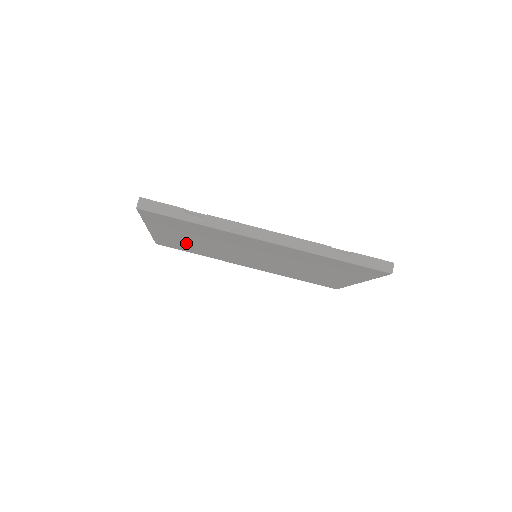
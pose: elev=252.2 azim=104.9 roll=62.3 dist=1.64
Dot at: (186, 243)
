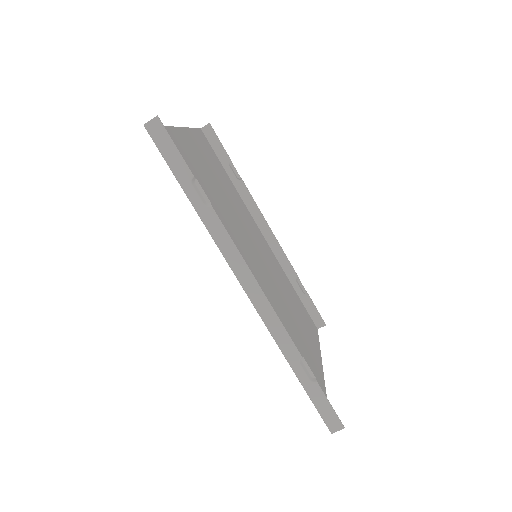
Dot at: (212, 170)
